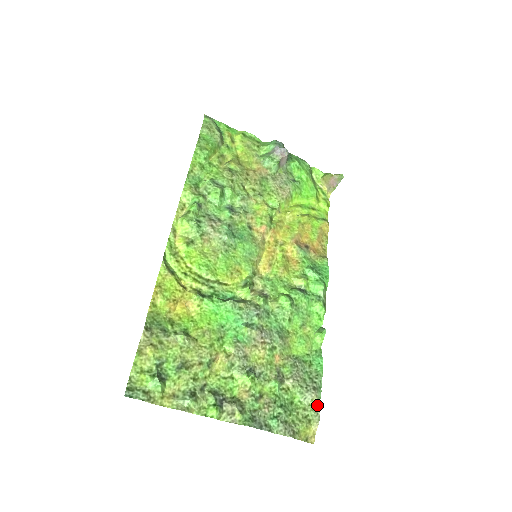
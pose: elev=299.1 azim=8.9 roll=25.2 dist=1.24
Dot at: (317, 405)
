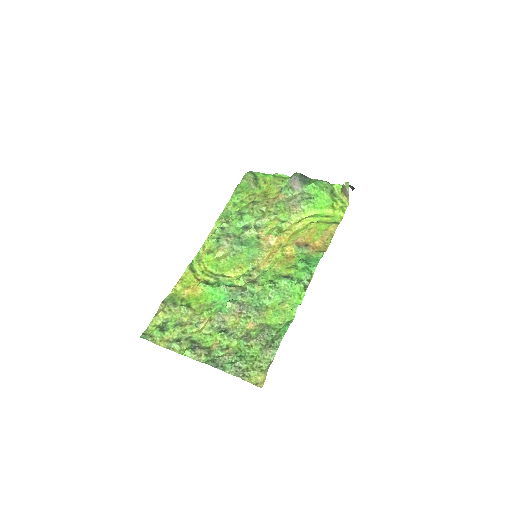
Dot at: (271, 359)
